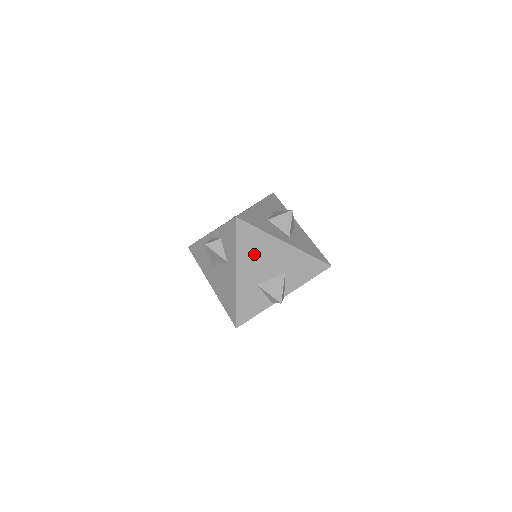
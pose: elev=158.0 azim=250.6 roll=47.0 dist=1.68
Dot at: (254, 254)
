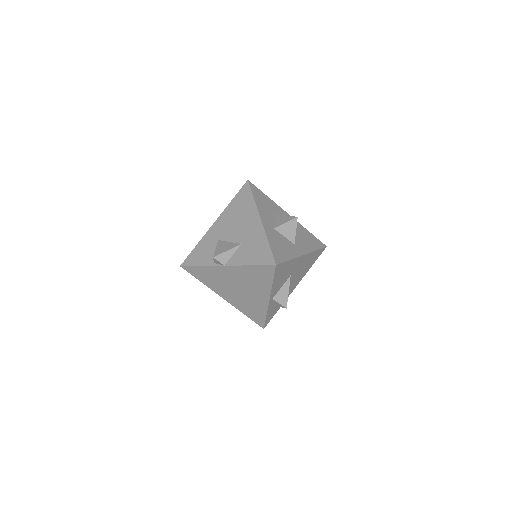
Dot at: (236, 214)
